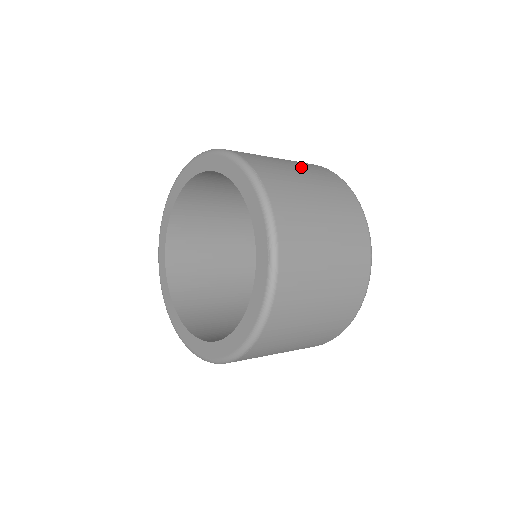
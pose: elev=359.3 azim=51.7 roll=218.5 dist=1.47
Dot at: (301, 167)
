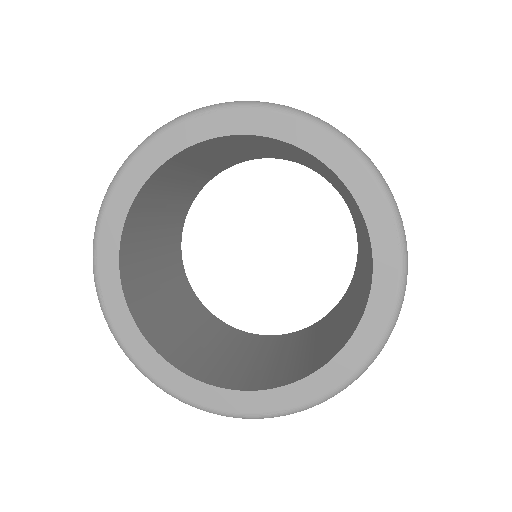
Dot at: occluded
